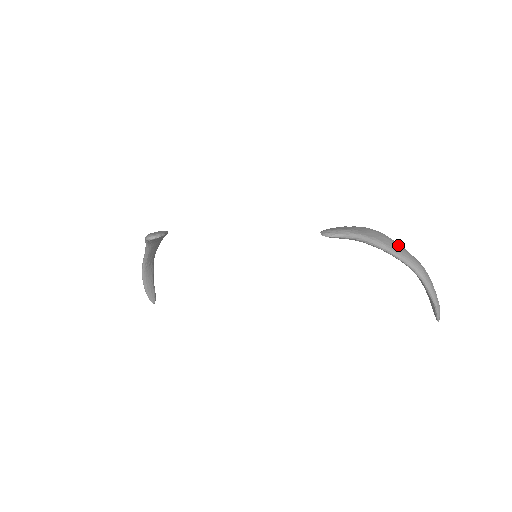
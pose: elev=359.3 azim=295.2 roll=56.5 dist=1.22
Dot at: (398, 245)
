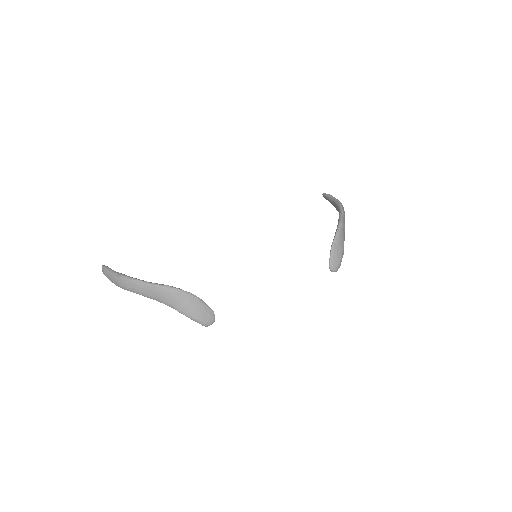
Dot at: occluded
